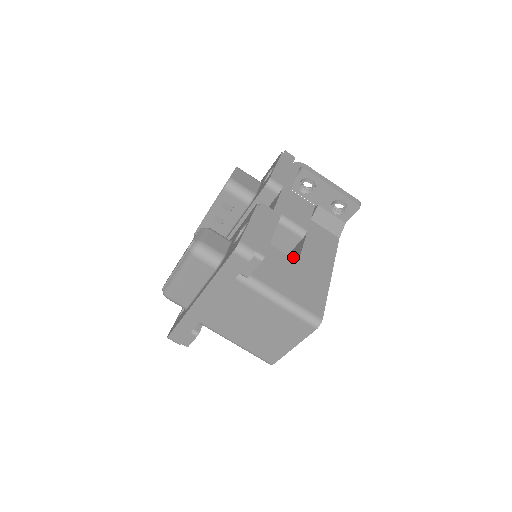
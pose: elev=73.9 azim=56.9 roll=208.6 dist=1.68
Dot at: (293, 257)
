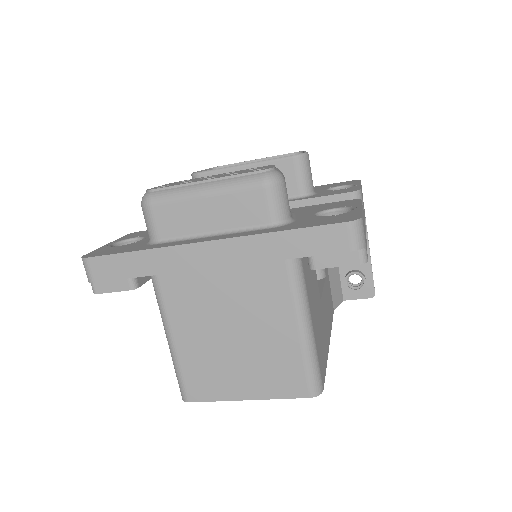
Dot at: occluded
